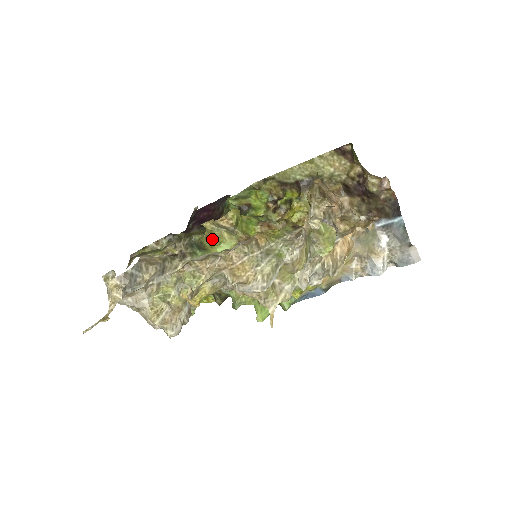
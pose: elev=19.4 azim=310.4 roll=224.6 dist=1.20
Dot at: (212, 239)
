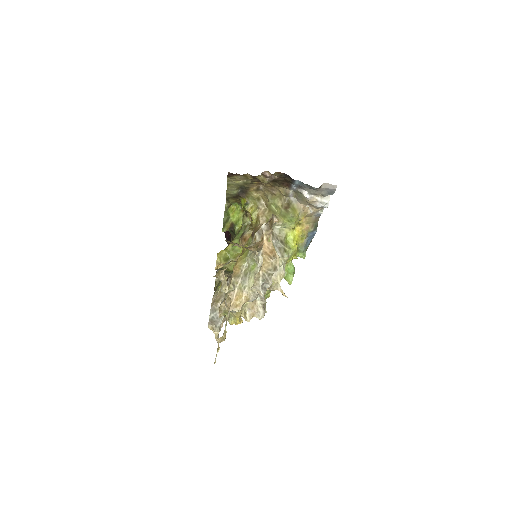
Dot at: occluded
